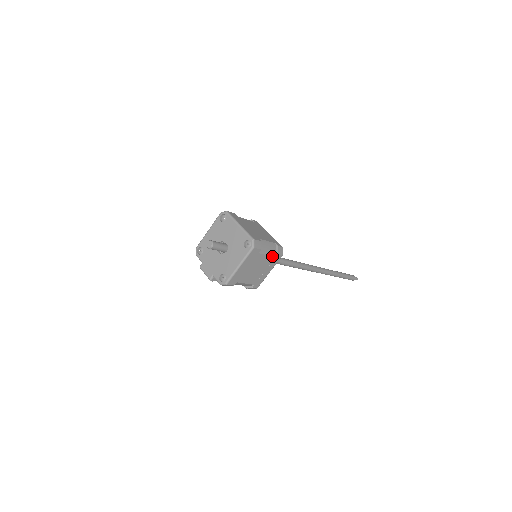
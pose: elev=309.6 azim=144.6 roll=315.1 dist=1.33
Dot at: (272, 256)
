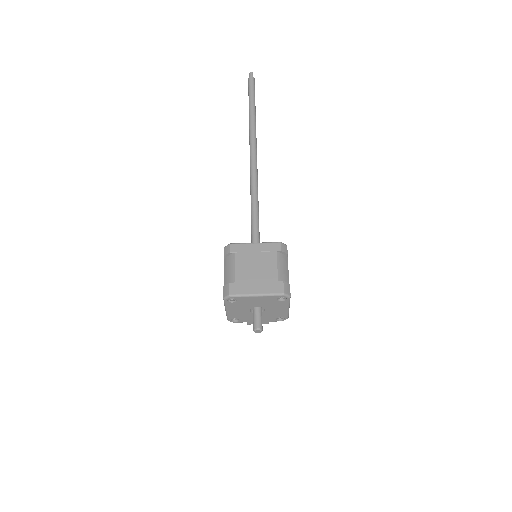
Dot at: (287, 263)
